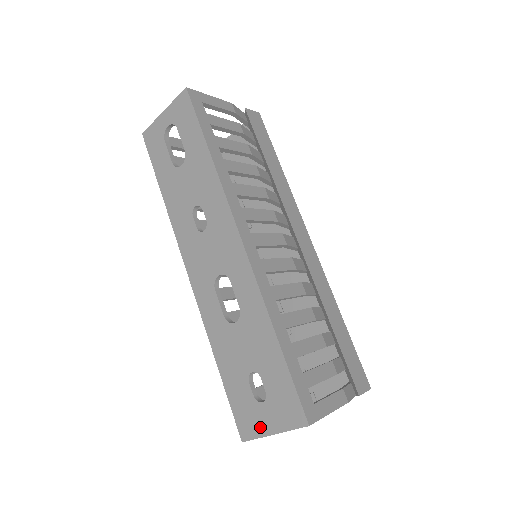
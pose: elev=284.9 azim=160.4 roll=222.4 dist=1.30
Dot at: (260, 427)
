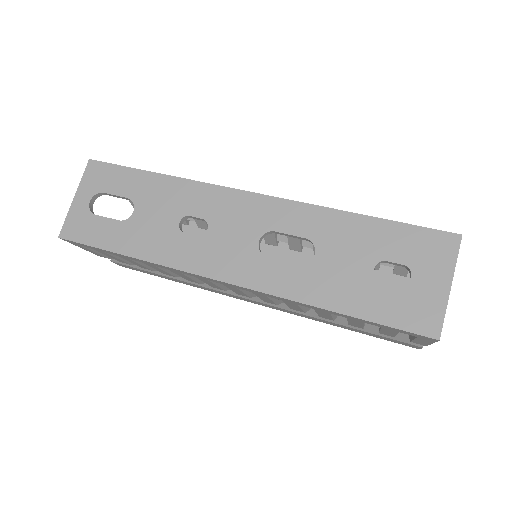
Dot at: (435, 299)
